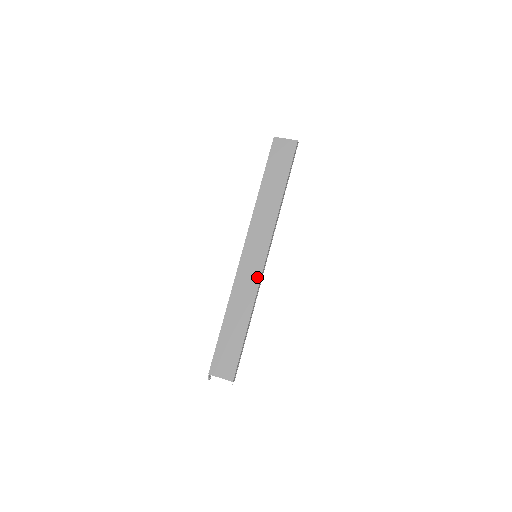
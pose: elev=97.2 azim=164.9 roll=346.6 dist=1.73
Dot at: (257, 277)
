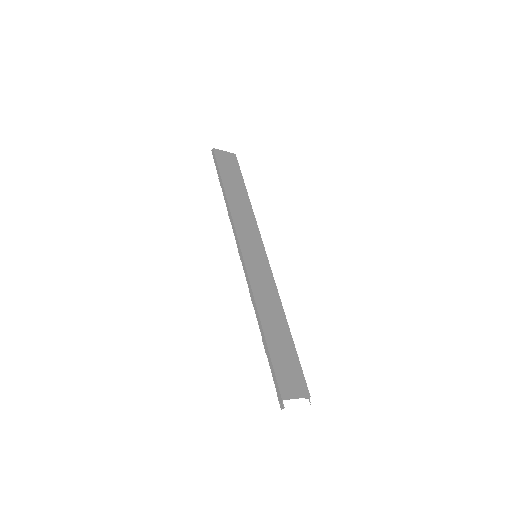
Dot at: (270, 276)
